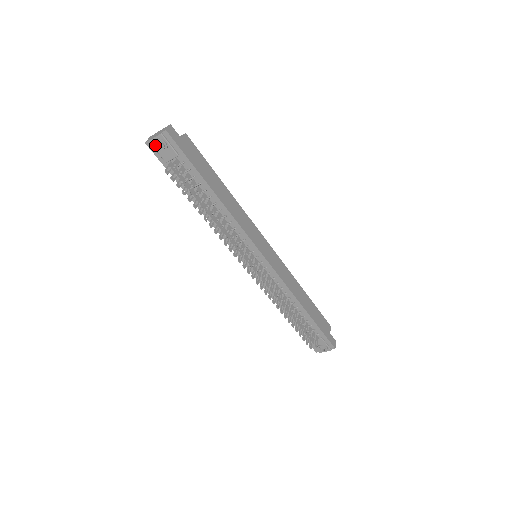
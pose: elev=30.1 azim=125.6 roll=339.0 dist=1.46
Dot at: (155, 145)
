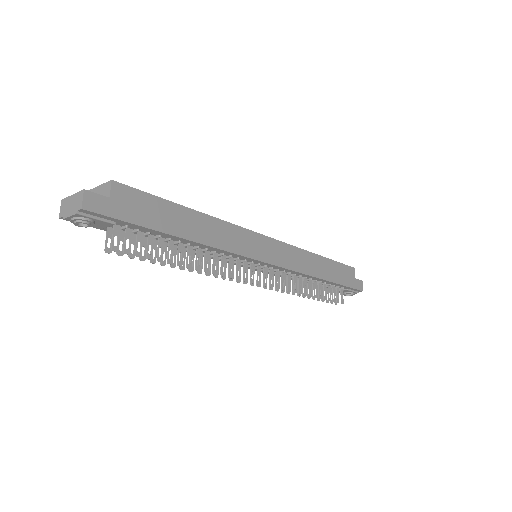
Dot at: (75, 224)
